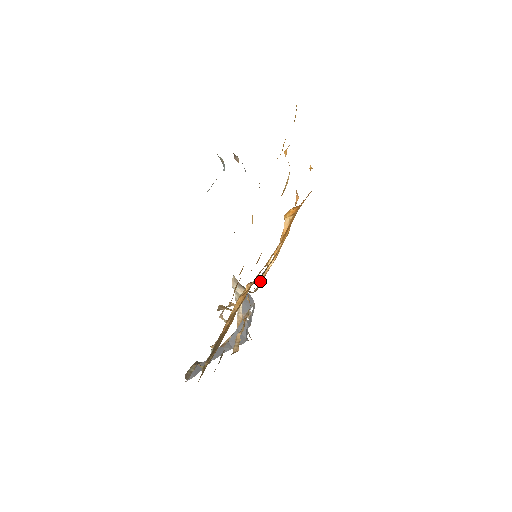
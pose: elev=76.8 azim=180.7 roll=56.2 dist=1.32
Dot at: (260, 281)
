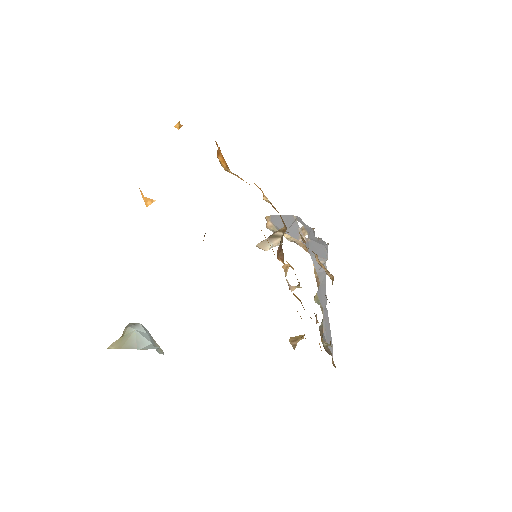
Dot at: occluded
